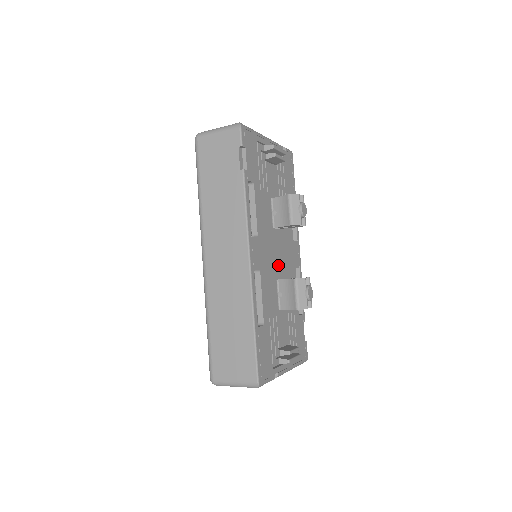
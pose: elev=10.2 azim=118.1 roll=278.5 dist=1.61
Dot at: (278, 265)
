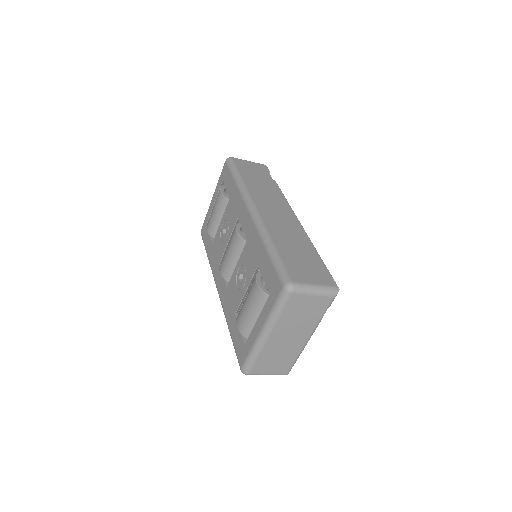
Dot at: occluded
